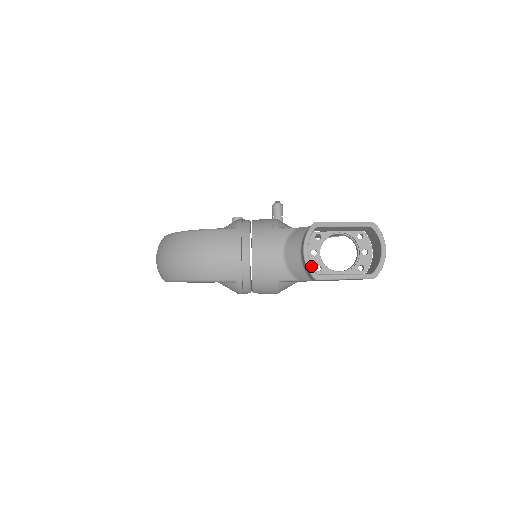
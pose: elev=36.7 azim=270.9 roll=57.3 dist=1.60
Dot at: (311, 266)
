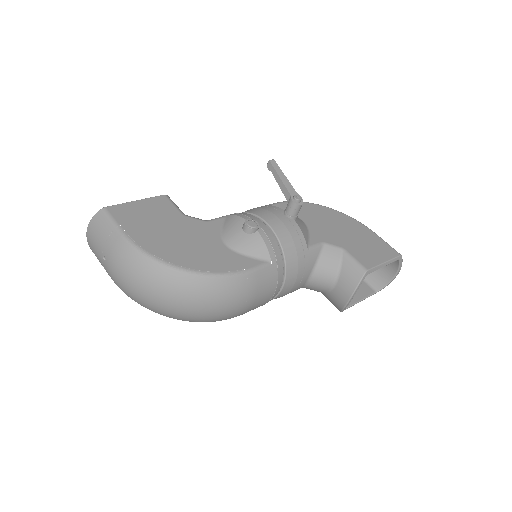
Dot at: occluded
